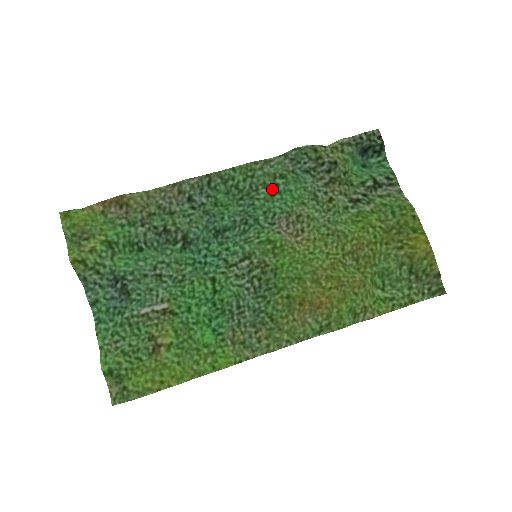
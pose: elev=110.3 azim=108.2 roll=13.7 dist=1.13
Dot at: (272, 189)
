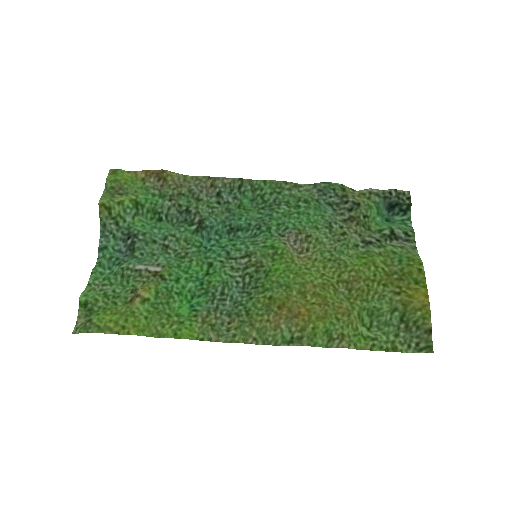
Dot at: (293, 208)
